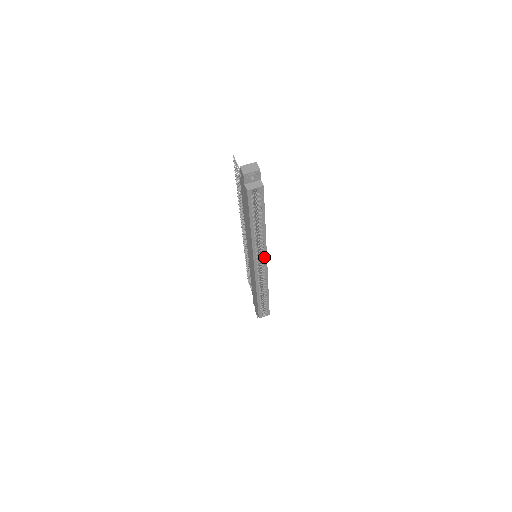
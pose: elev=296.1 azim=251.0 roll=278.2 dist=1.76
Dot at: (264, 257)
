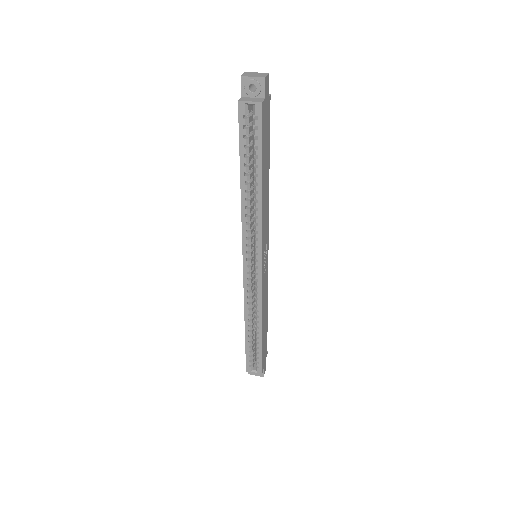
Dot at: (258, 252)
